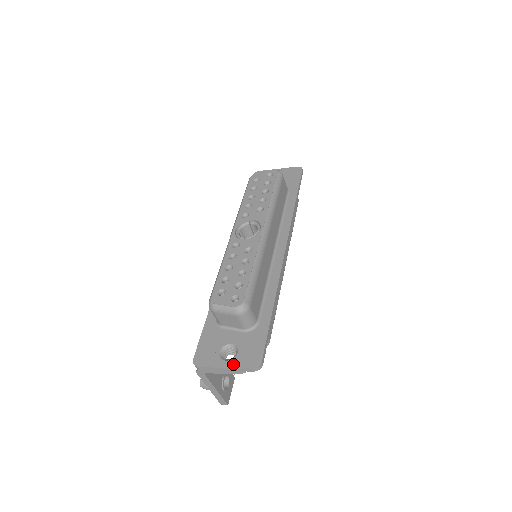
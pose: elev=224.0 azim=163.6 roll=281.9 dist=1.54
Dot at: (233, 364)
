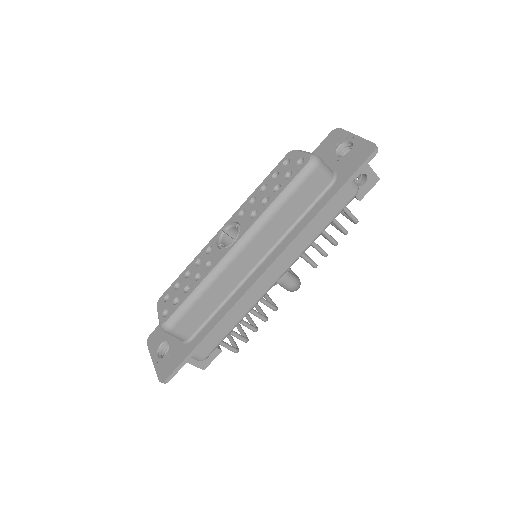
Dot at: (156, 363)
